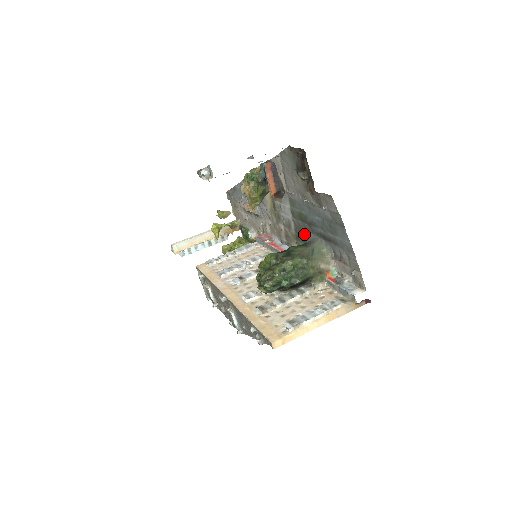
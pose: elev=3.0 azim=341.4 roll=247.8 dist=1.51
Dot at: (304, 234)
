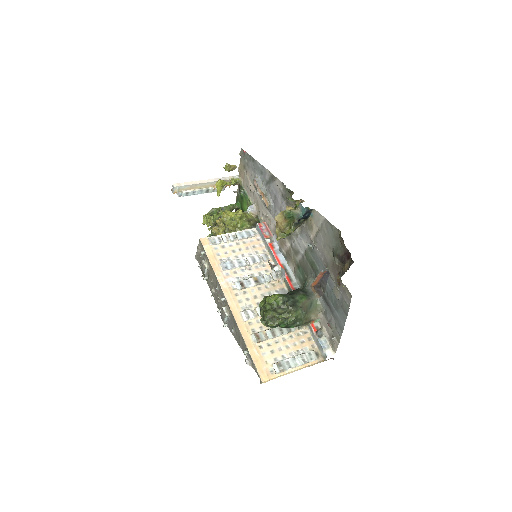
Dot at: (307, 274)
